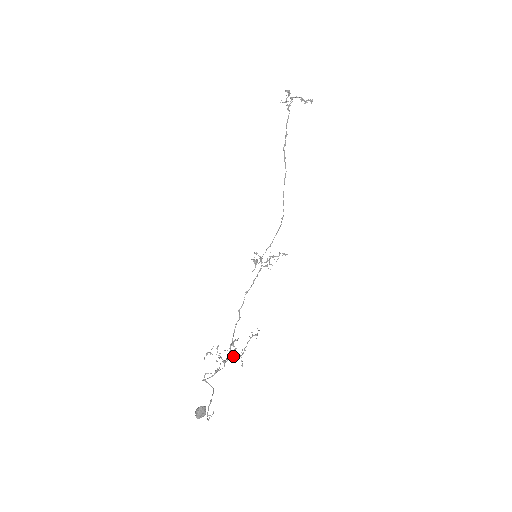
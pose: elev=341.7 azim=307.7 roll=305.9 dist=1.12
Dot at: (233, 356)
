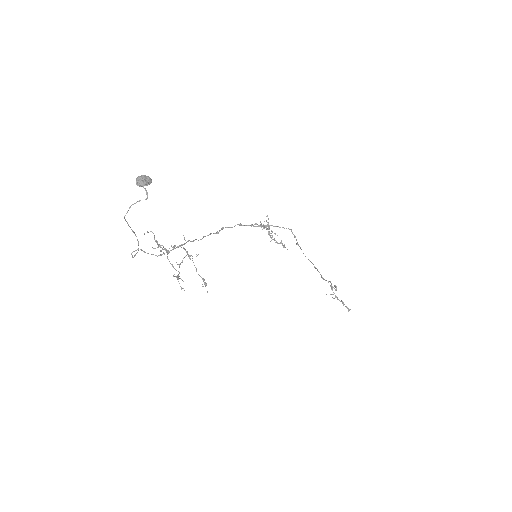
Dot at: occluded
